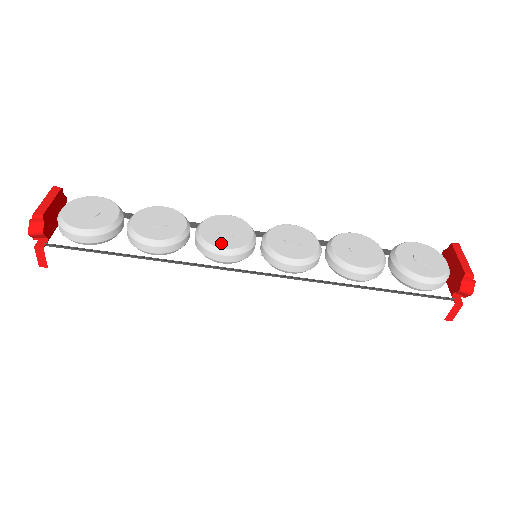
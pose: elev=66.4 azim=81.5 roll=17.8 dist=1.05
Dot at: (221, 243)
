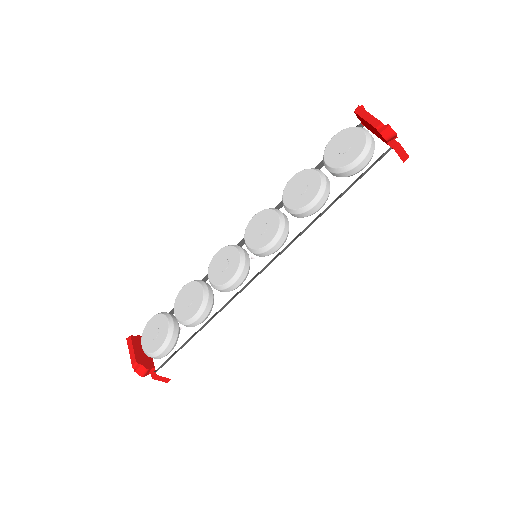
Dot at: (226, 278)
